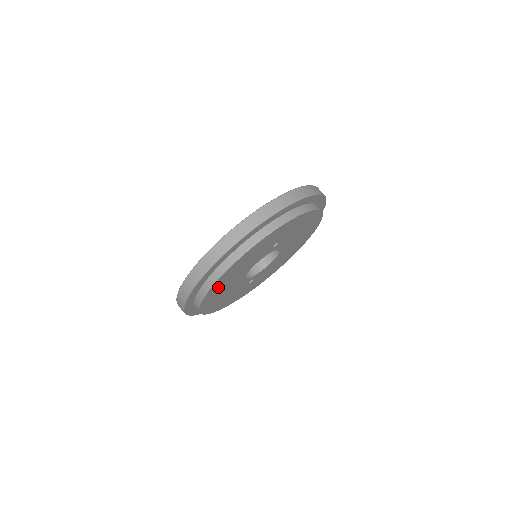
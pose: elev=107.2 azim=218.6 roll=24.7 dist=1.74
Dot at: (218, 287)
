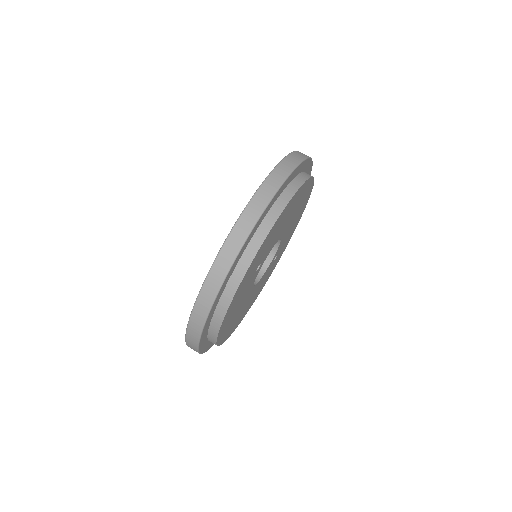
Dot at: (229, 330)
